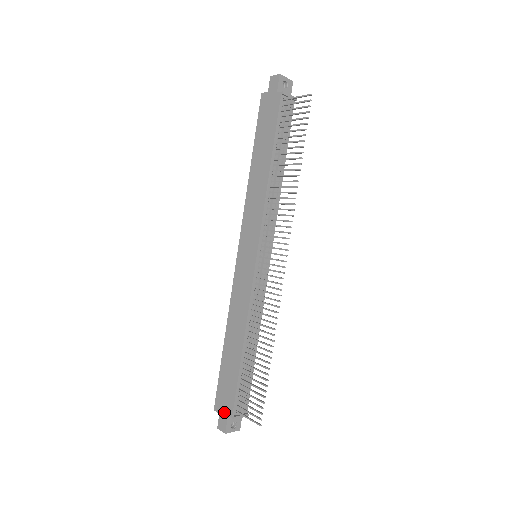
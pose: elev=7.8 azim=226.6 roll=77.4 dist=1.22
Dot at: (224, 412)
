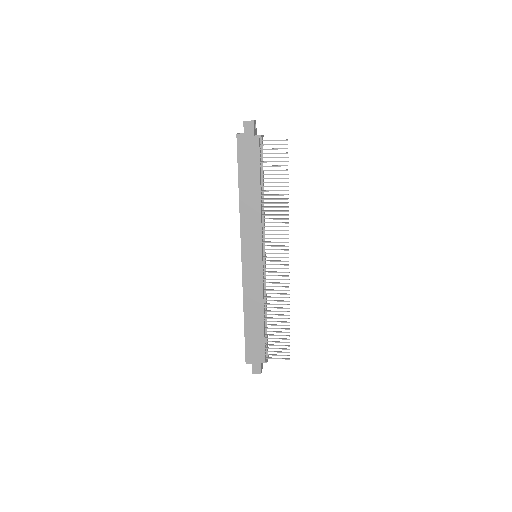
Dot at: (257, 362)
